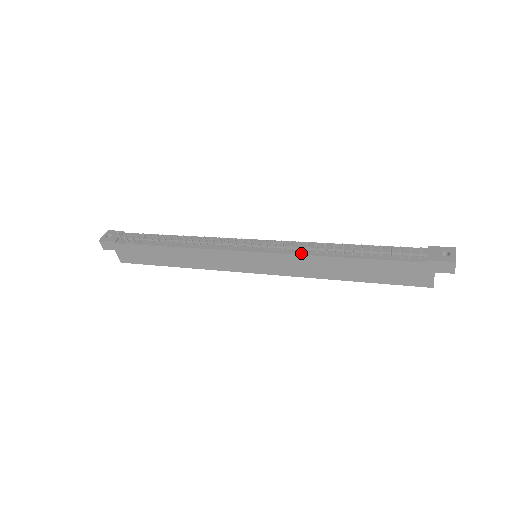
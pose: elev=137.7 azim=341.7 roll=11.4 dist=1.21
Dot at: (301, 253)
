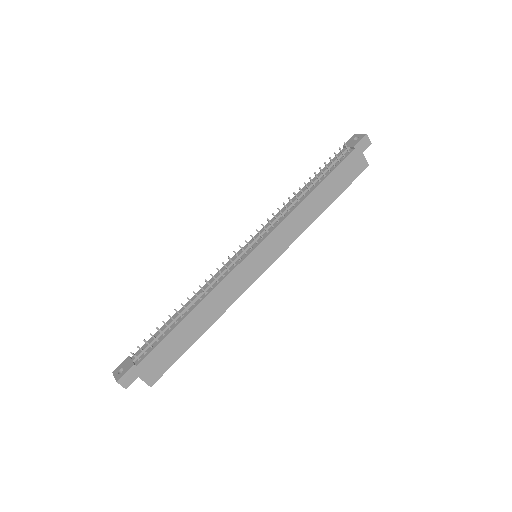
Dot at: (286, 216)
